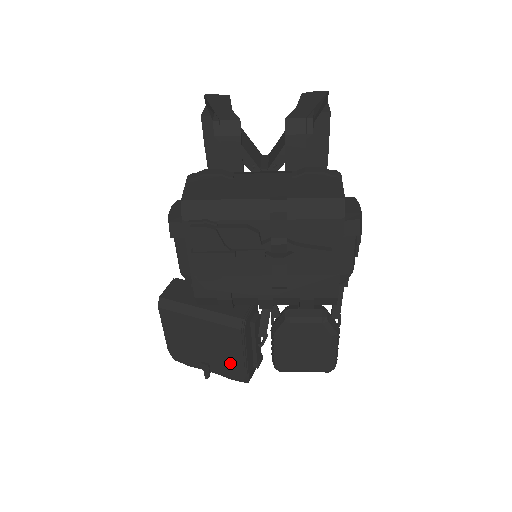
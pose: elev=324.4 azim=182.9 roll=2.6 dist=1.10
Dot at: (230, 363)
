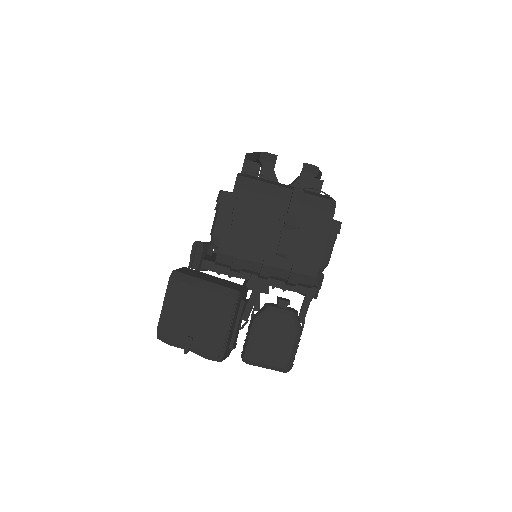
Dot at: (213, 336)
